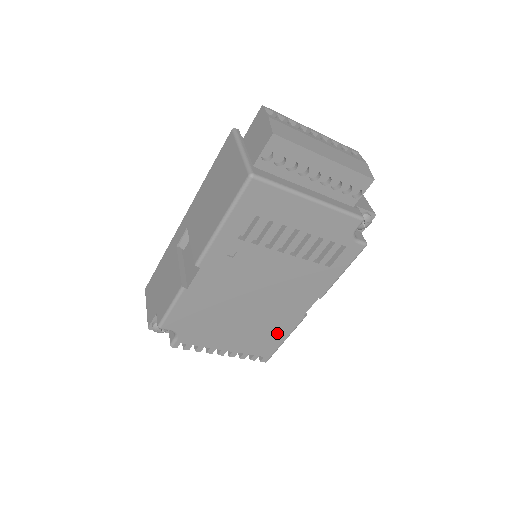
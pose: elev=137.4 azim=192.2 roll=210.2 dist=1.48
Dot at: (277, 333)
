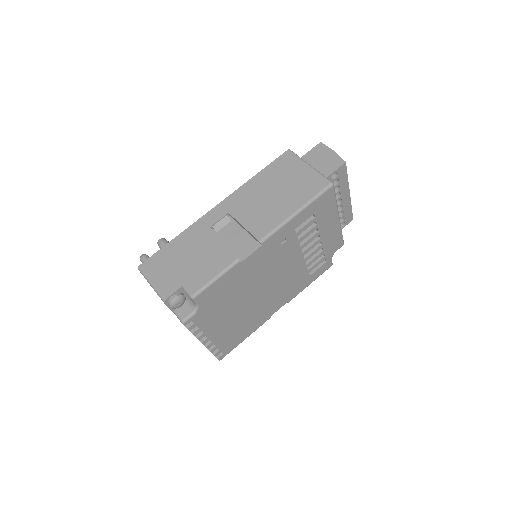
Dot at: (247, 329)
